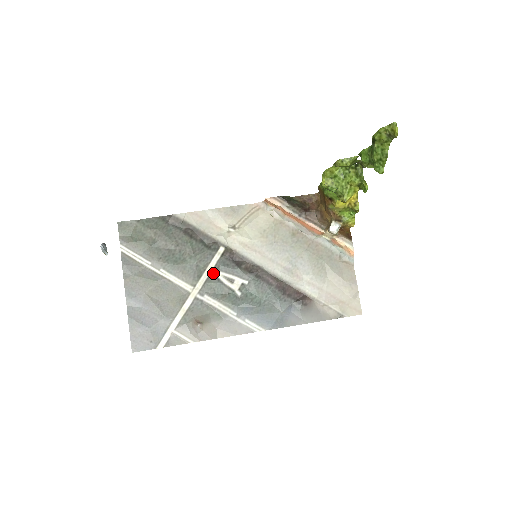
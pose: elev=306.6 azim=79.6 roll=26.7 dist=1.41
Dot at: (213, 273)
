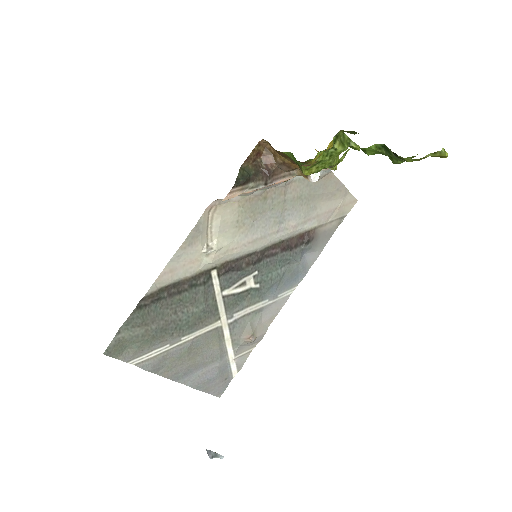
Dot at: (224, 295)
